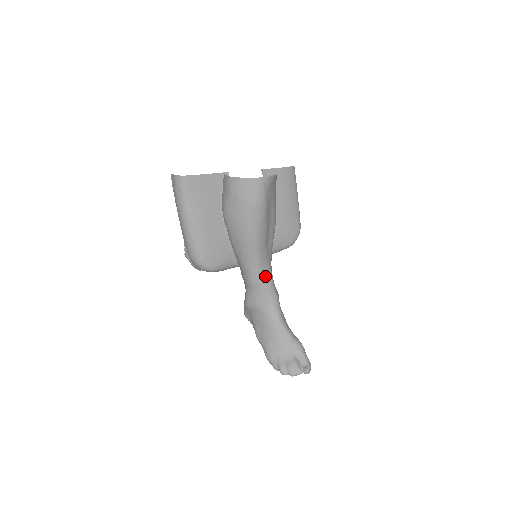
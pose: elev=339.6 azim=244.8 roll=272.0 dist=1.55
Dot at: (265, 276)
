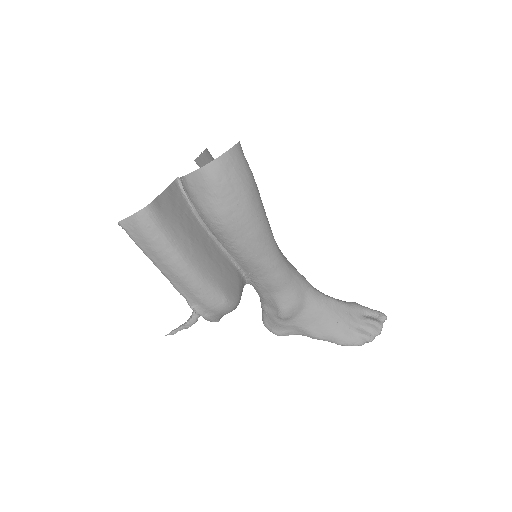
Dot at: (287, 263)
